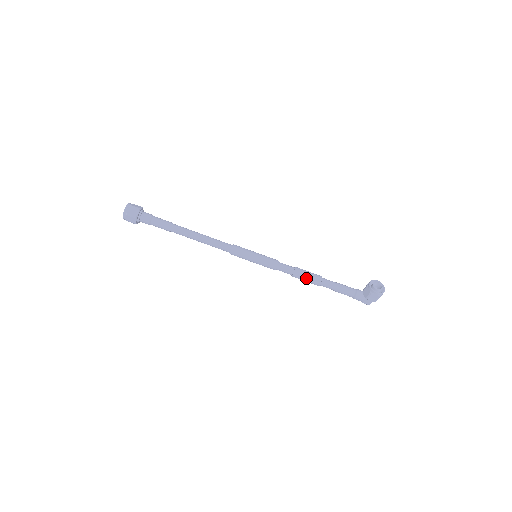
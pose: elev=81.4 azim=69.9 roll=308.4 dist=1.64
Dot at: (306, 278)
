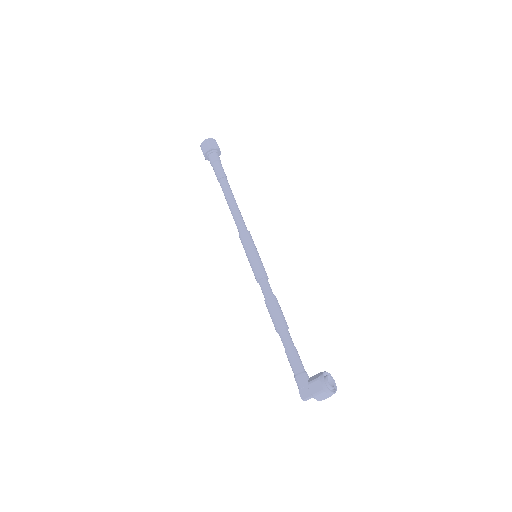
Dot at: (275, 312)
